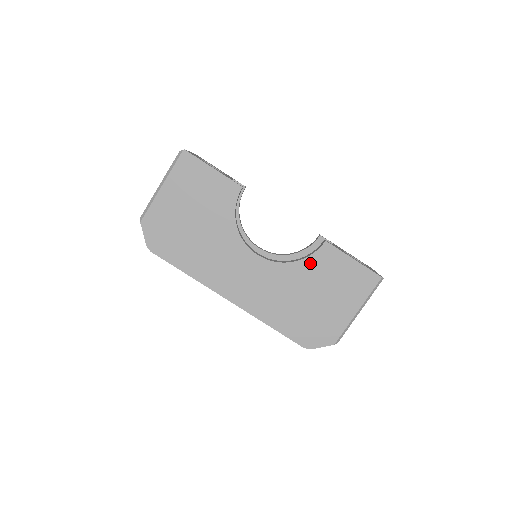
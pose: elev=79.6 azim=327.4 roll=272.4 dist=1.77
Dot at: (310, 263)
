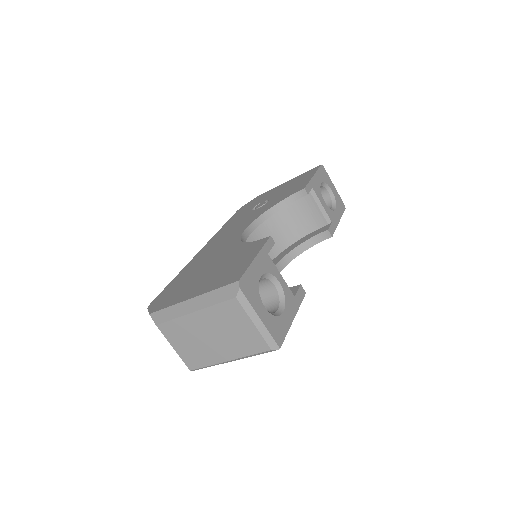
Dot at: occluded
